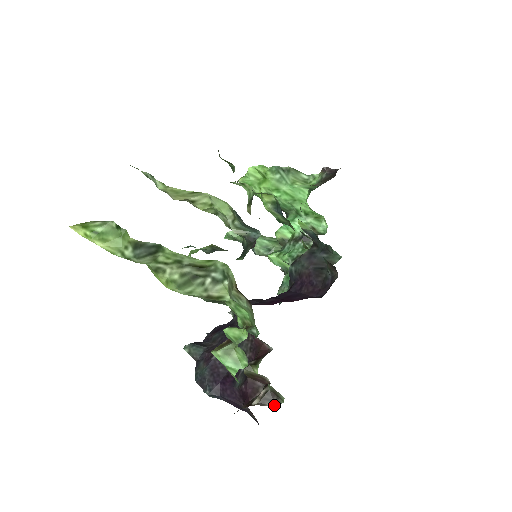
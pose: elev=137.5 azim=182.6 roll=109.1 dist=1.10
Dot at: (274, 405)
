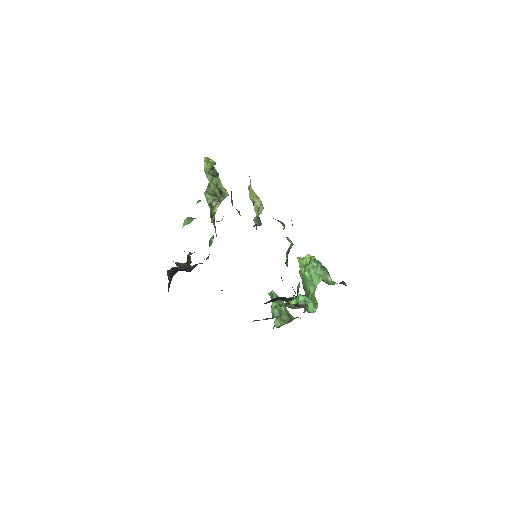
Dot at: (179, 269)
